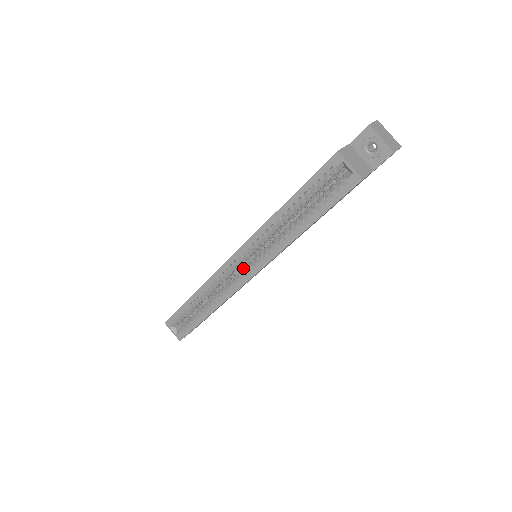
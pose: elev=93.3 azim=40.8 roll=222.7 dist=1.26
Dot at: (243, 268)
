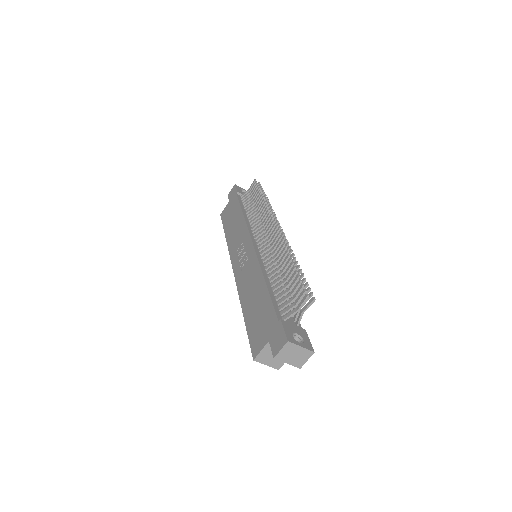
Dot at: occluded
